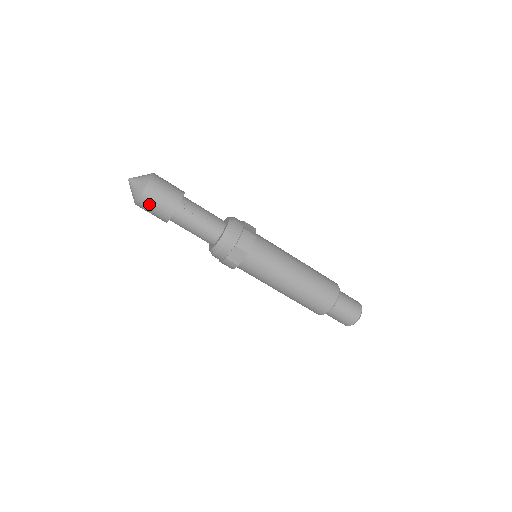
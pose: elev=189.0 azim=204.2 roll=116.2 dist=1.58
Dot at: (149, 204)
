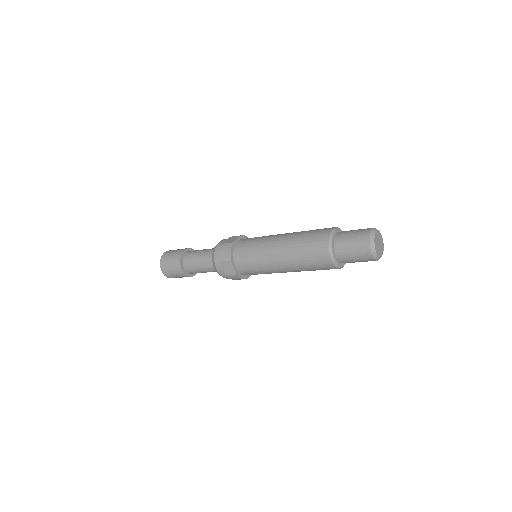
Dot at: (169, 273)
